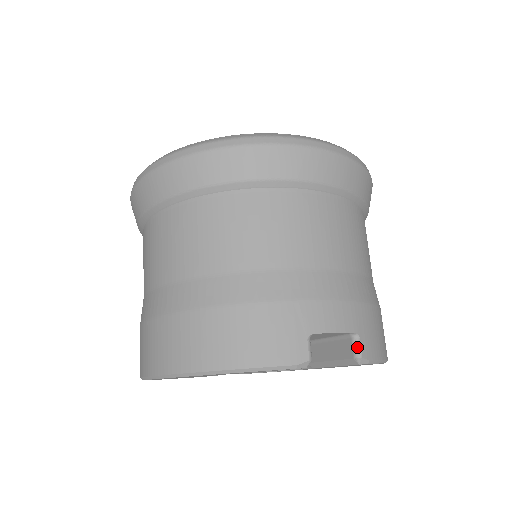
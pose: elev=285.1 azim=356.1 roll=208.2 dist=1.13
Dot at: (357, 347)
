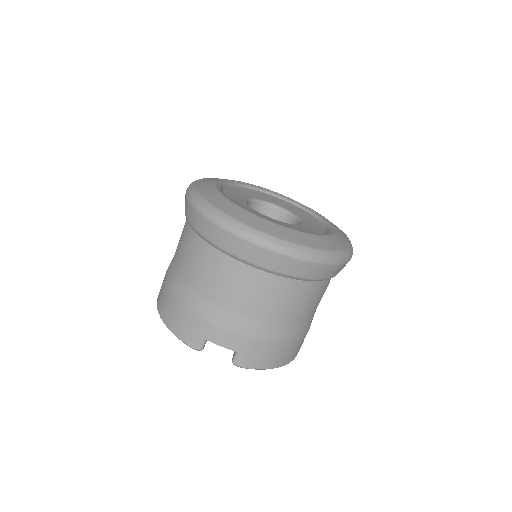
Dot at: (234, 358)
